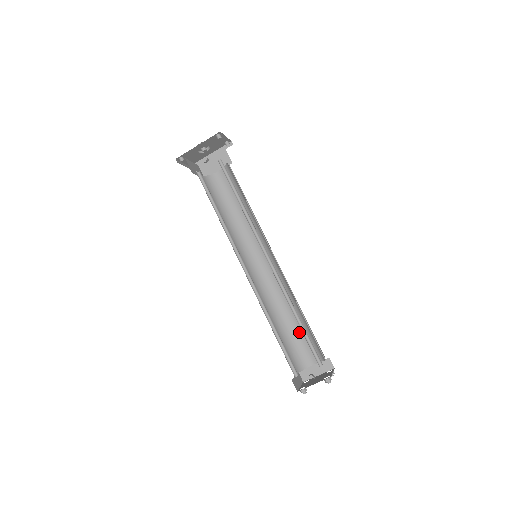
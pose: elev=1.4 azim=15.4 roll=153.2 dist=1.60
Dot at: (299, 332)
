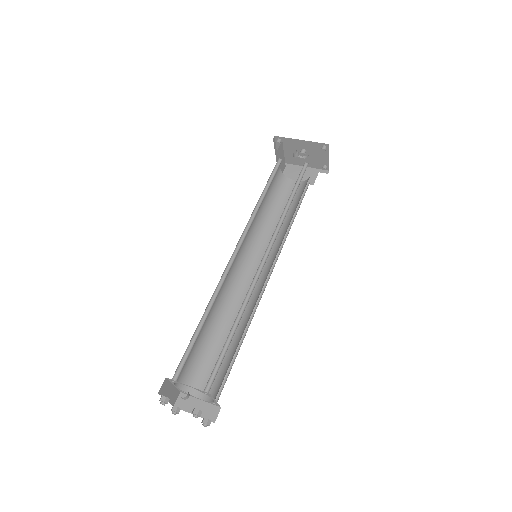
Dot at: occluded
